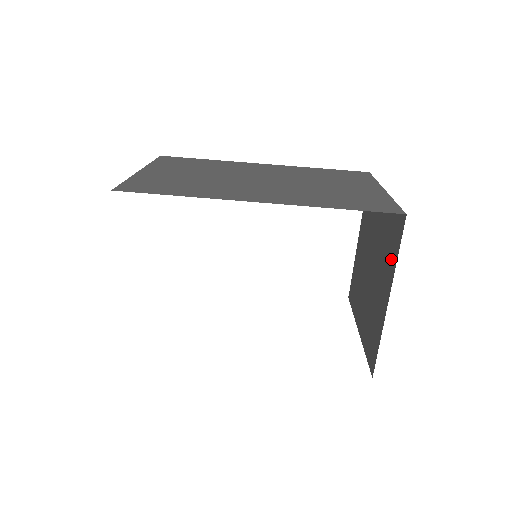
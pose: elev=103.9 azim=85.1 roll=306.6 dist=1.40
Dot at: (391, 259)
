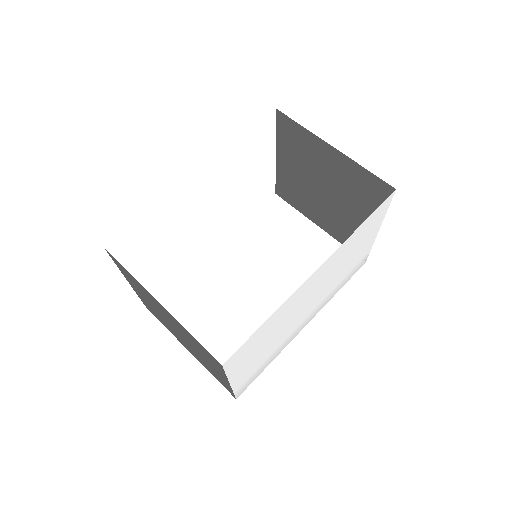
Dot at: (306, 140)
